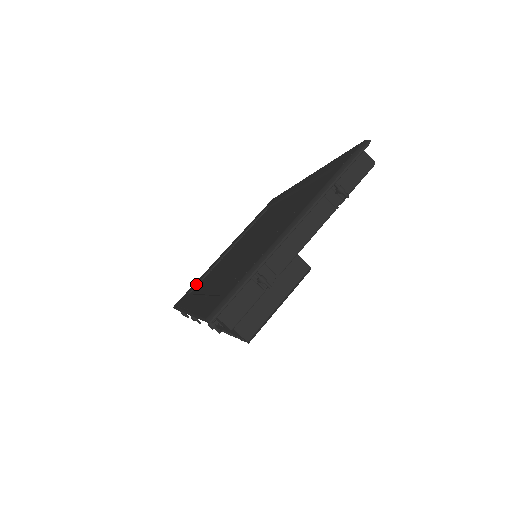
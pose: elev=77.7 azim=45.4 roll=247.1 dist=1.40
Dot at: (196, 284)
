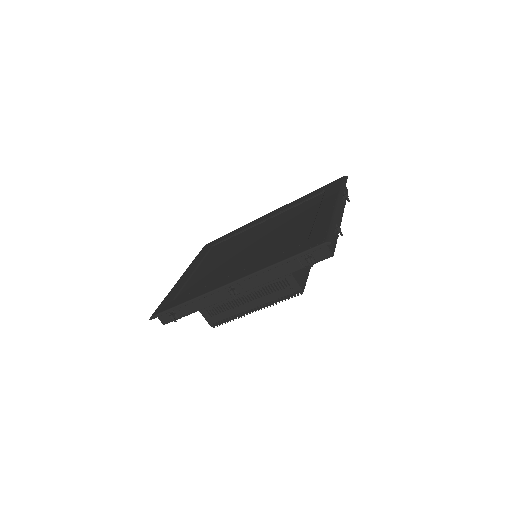
Dot at: (177, 293)
